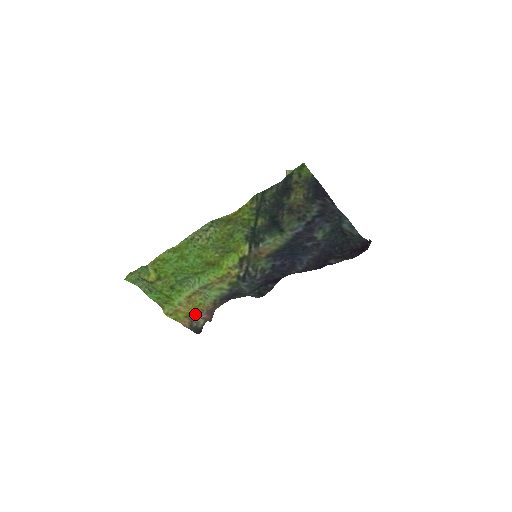
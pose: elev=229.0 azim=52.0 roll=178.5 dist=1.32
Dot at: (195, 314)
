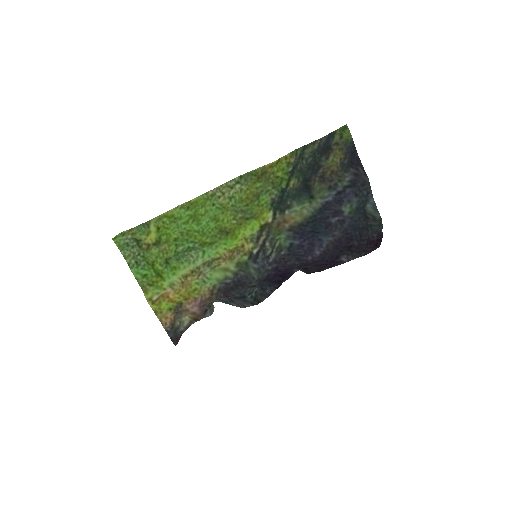
Dot at: (184, 305)
